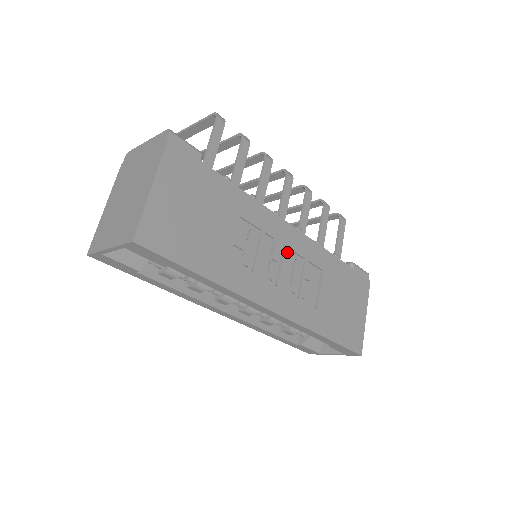
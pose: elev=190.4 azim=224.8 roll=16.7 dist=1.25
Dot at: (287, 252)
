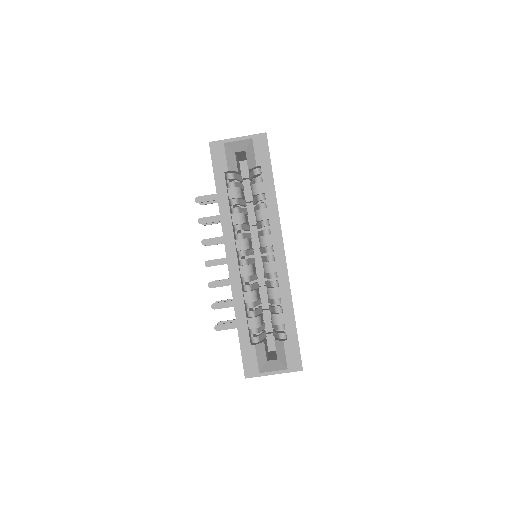
Dot at: occluded
